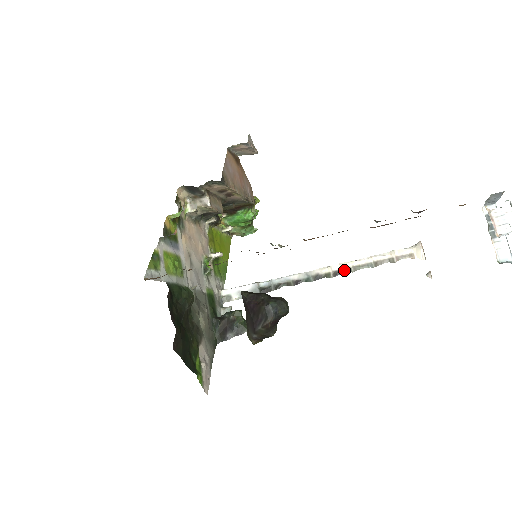
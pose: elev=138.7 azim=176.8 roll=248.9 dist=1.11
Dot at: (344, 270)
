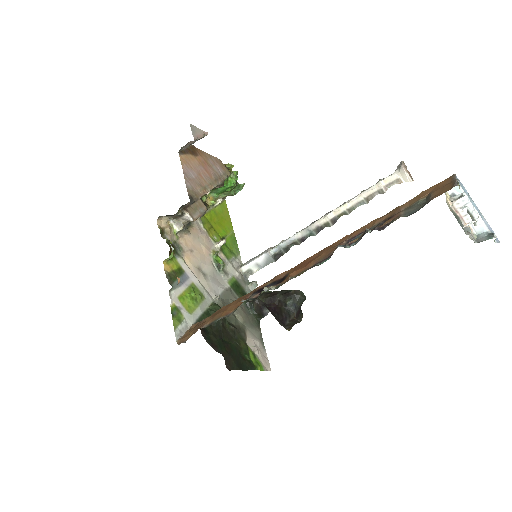
Dot at: (340, 215)
